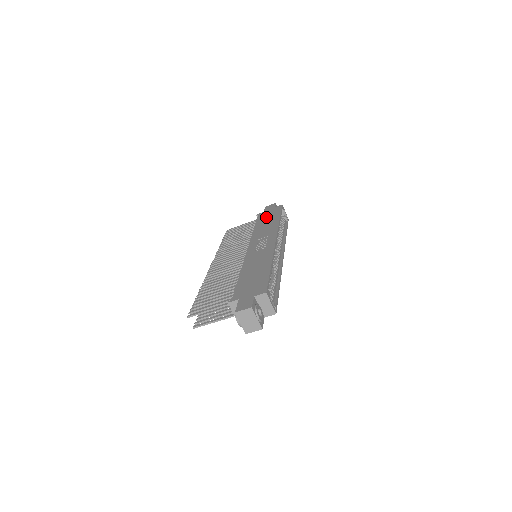
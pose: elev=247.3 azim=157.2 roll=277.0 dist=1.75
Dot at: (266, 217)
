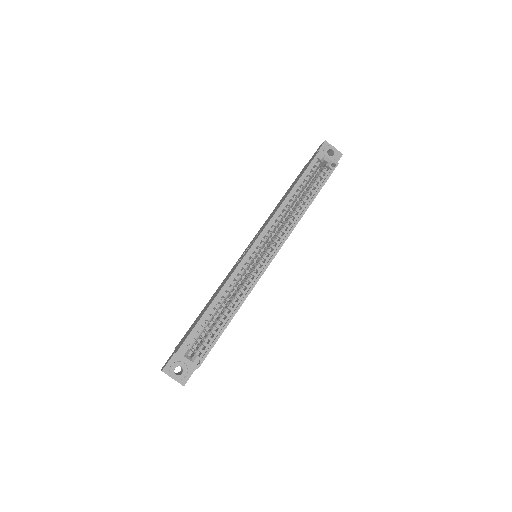
Dot at: (296, 179)
